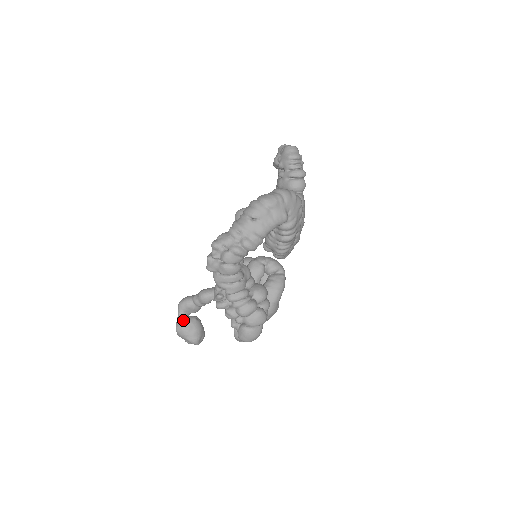
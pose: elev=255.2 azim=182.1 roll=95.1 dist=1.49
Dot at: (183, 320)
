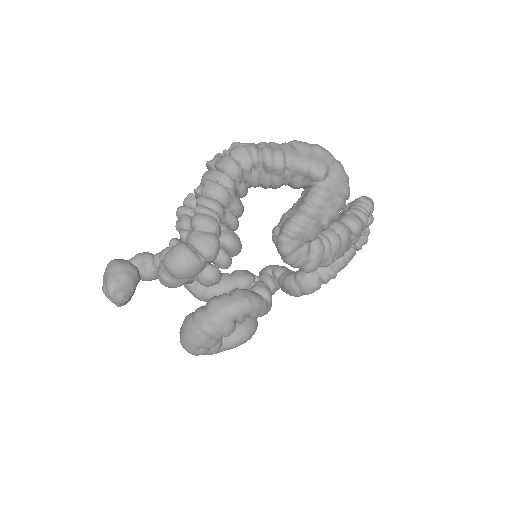
Dot at: occluded
